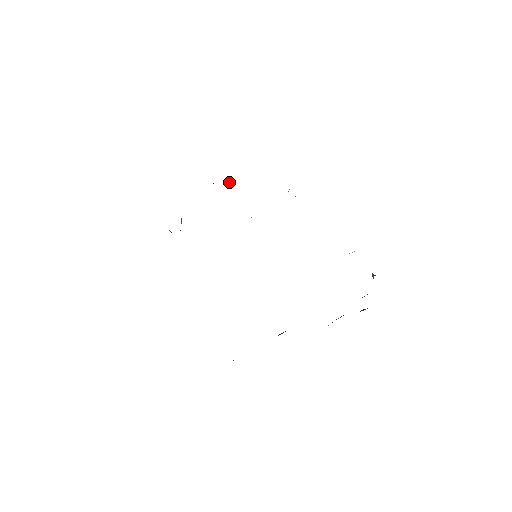
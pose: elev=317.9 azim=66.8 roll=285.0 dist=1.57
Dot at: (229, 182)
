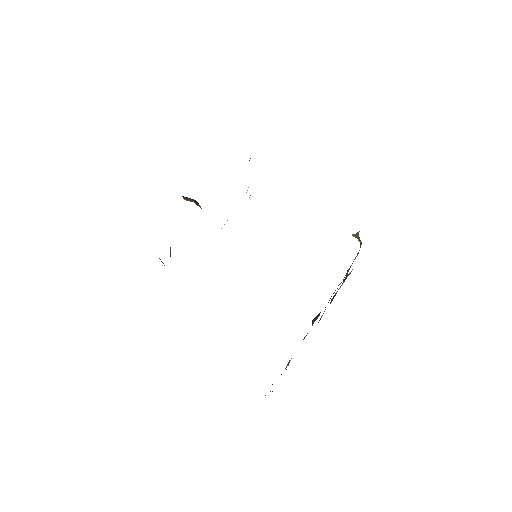
Dot at: occluded
